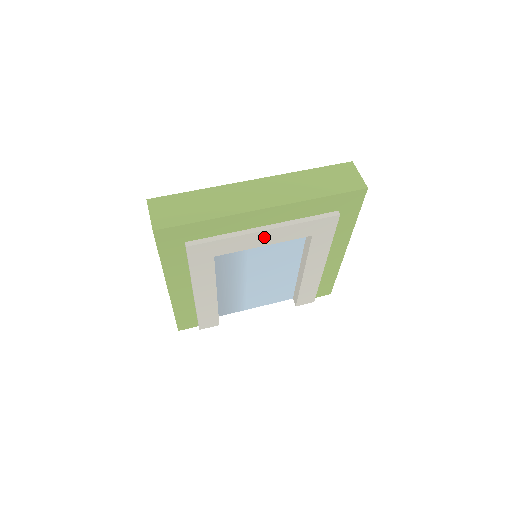
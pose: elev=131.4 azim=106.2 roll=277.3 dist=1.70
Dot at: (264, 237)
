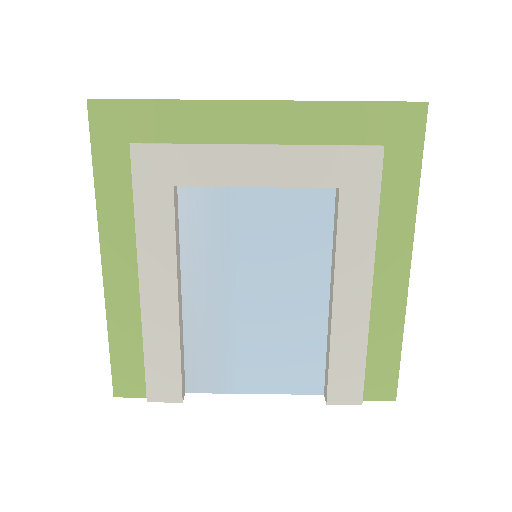
Dot at: (255, 163)
